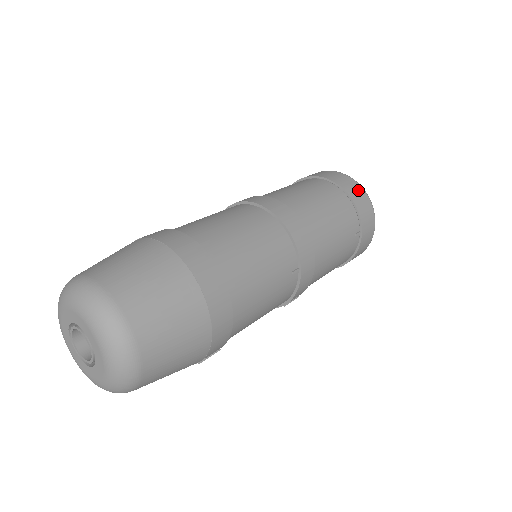
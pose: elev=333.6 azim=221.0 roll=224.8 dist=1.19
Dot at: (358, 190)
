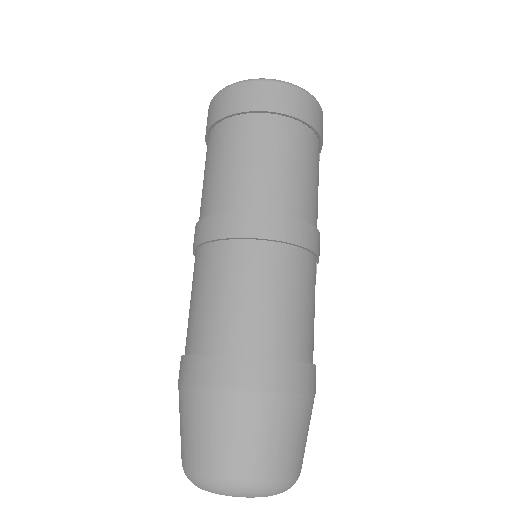
Dot at: (312, 106)
